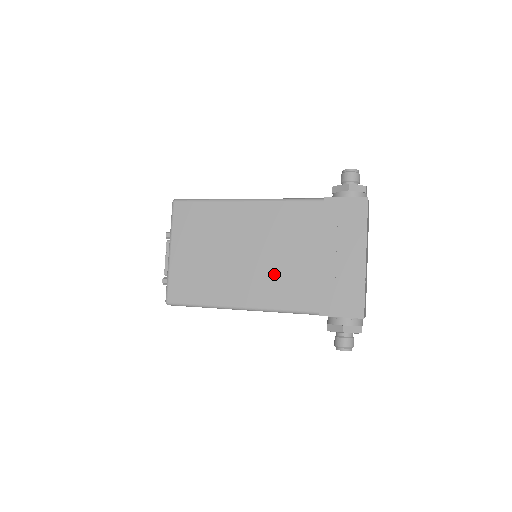
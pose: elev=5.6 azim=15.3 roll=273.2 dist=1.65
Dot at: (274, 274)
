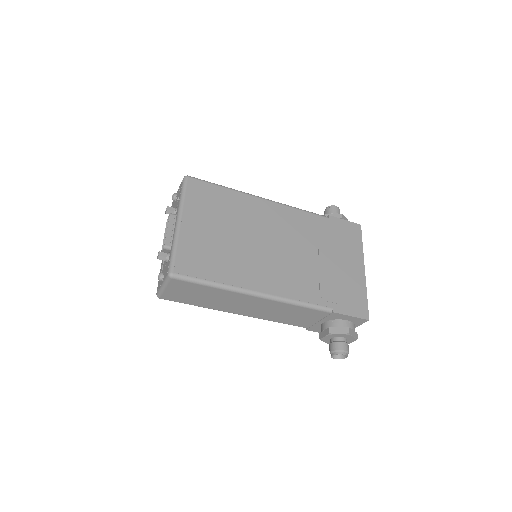
Dot at: (291, 267)
